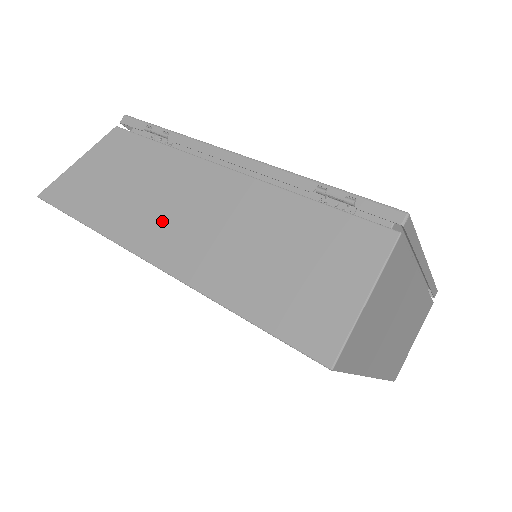
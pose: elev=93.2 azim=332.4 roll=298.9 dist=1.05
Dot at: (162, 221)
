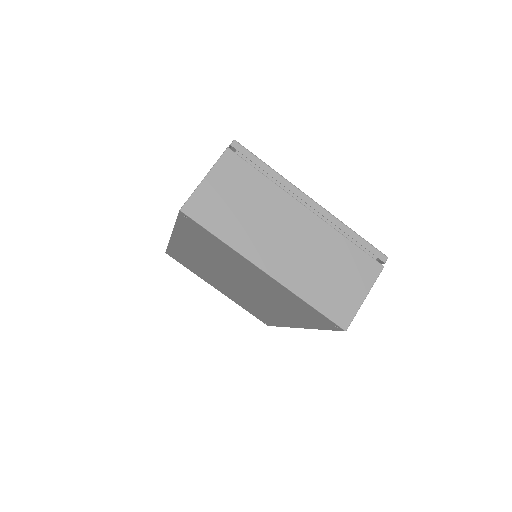
Dot at: occluded
